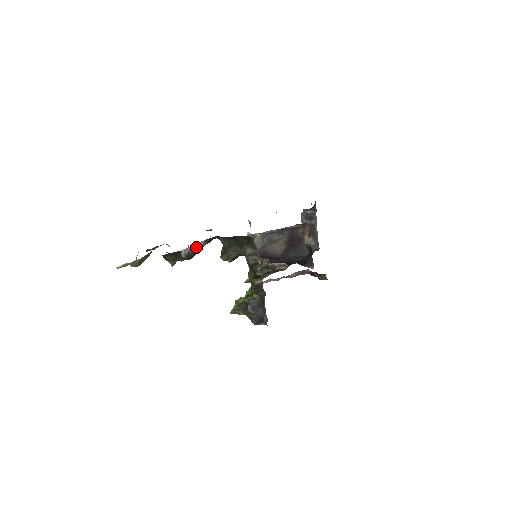
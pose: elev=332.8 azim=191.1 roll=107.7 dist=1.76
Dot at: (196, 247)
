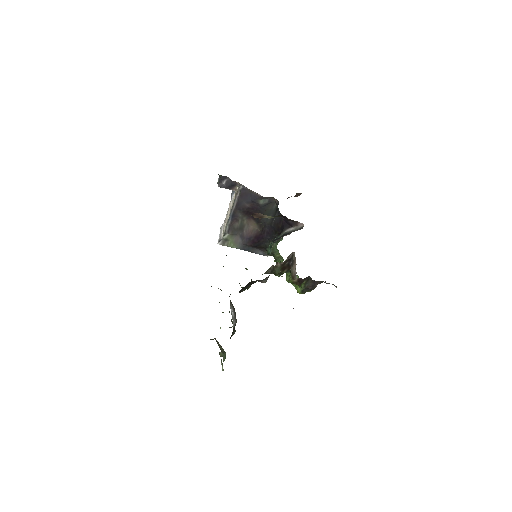
Dot at: (232, 311)
